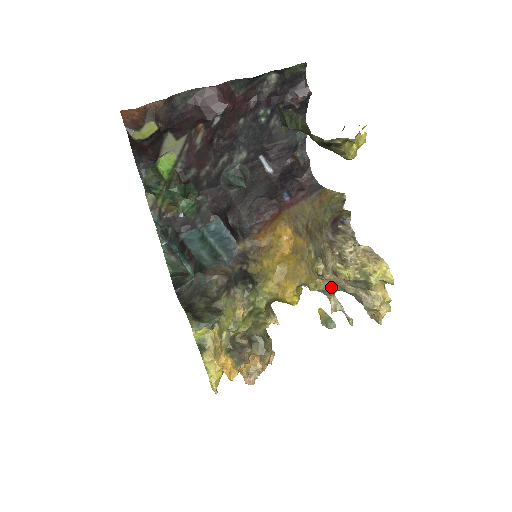
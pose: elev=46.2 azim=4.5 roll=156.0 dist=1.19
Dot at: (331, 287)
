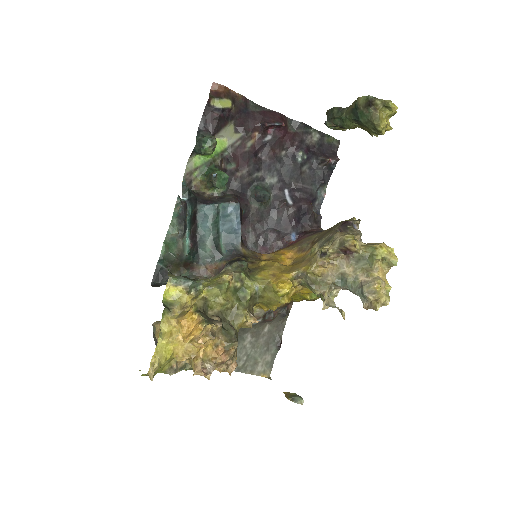
Dot at: (329, 277)
